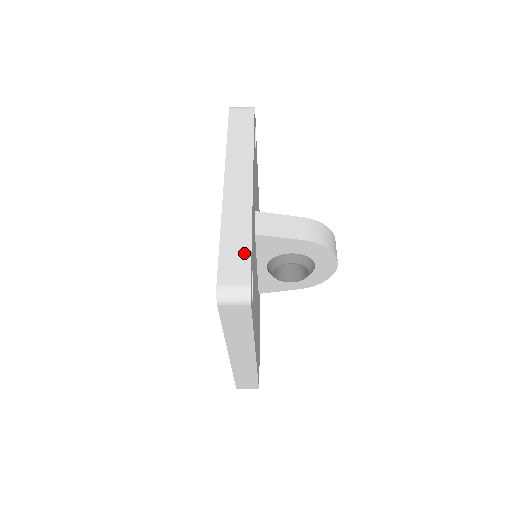
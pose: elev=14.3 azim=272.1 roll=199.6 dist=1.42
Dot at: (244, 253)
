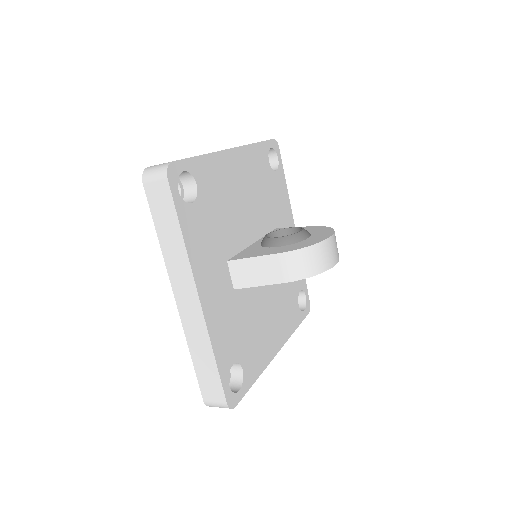
Dot at: (214, 375)
